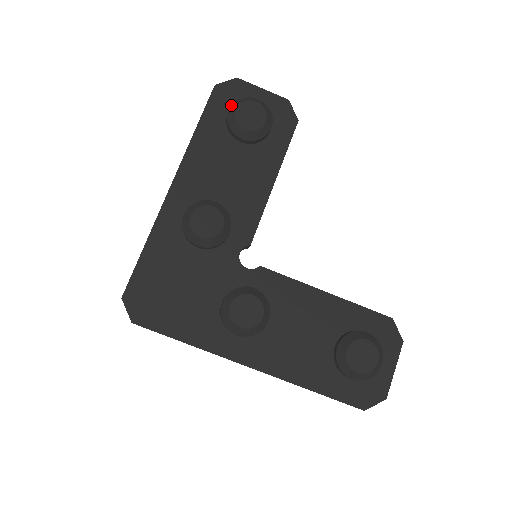
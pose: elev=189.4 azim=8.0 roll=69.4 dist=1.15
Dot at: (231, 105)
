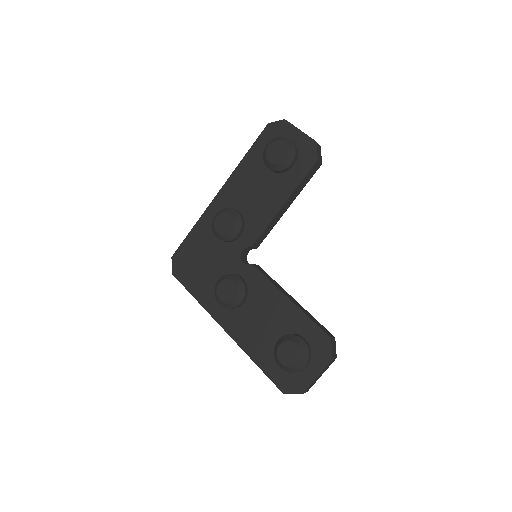
Dot at: (270, 141)
